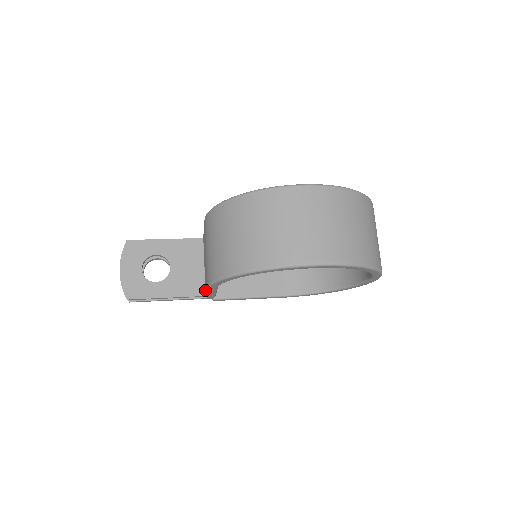
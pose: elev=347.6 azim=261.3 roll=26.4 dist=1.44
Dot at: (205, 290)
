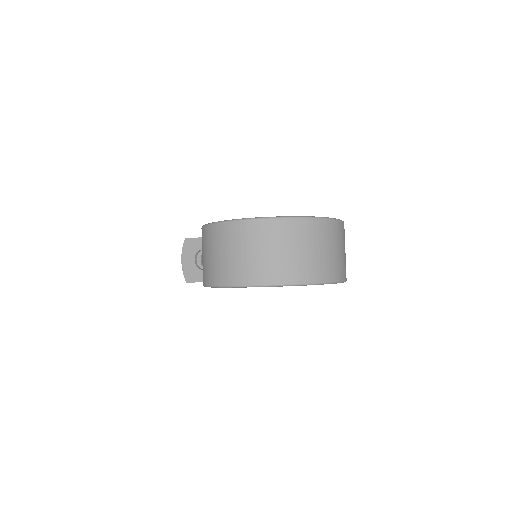
Dot at: occluded
